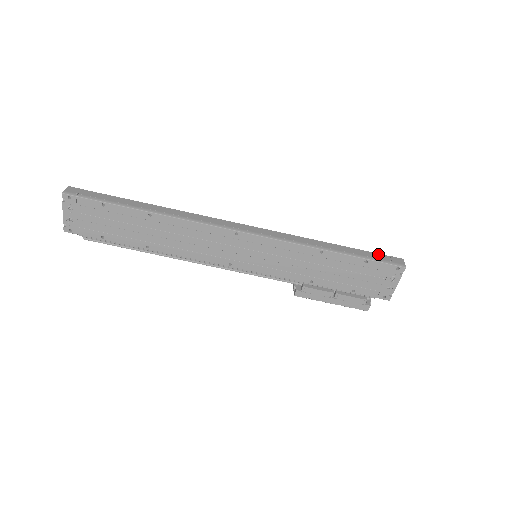
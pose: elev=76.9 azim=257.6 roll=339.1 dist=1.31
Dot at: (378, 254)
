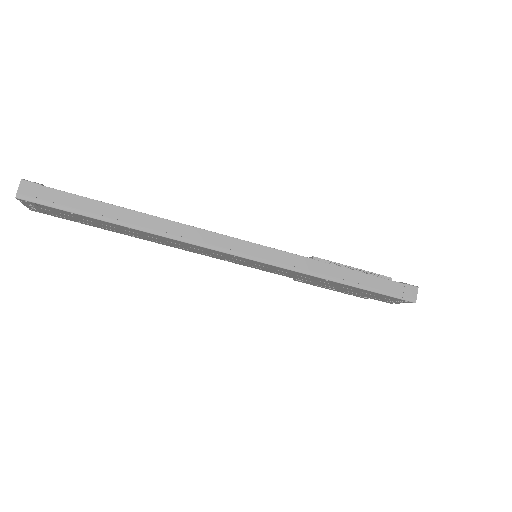
Dot at: (392, 282)
